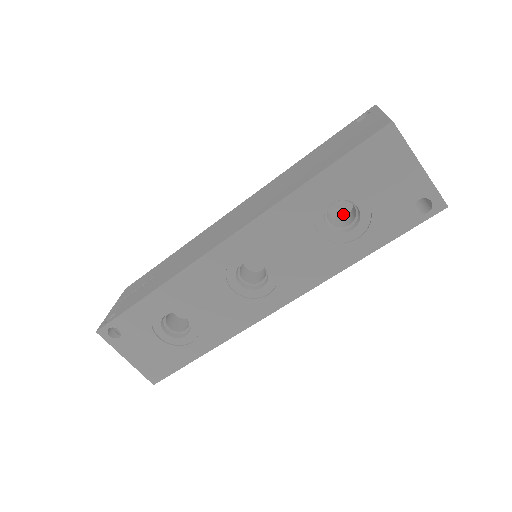
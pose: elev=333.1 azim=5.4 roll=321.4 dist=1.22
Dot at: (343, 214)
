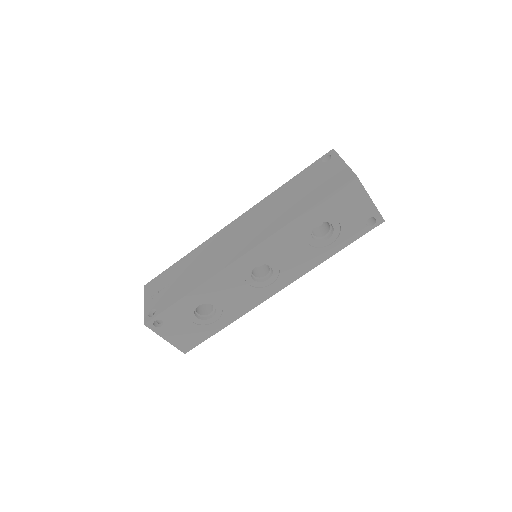
Dot at: (317, 226)
